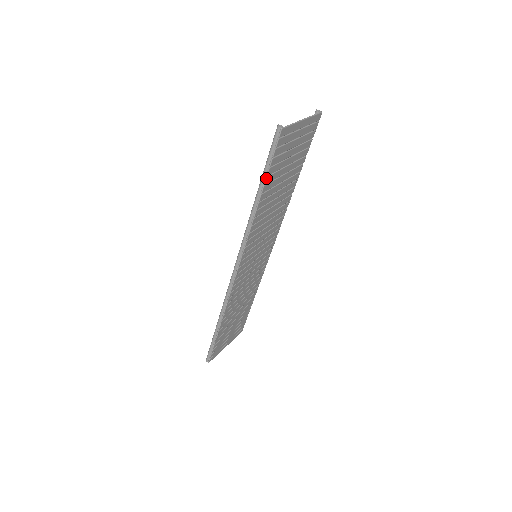
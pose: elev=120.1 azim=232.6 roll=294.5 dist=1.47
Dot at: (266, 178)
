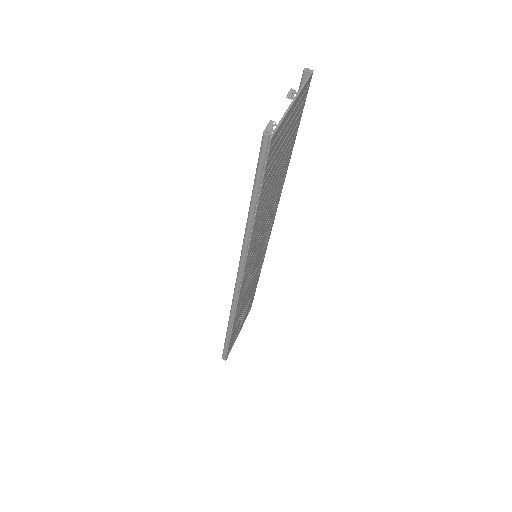
Dot at: (259, 197)
